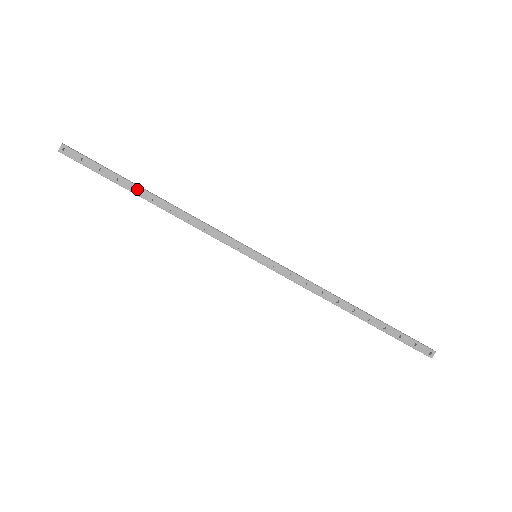
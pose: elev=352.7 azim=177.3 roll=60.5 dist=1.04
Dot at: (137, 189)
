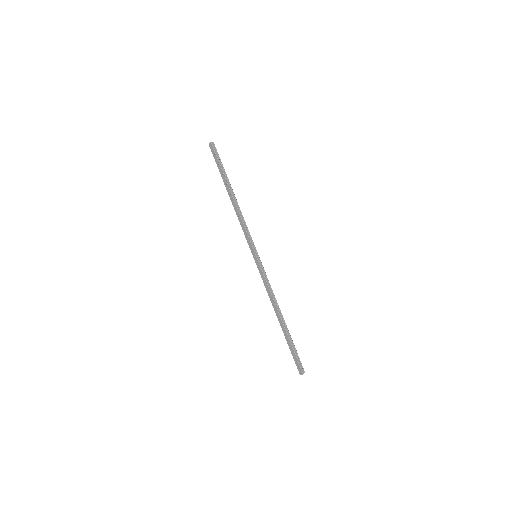
Dot at: (229, 184)
